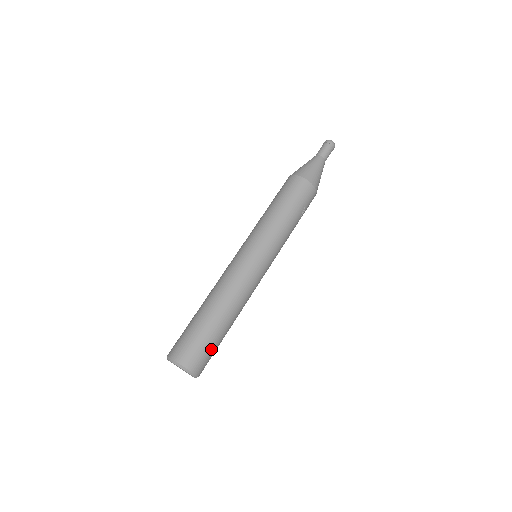
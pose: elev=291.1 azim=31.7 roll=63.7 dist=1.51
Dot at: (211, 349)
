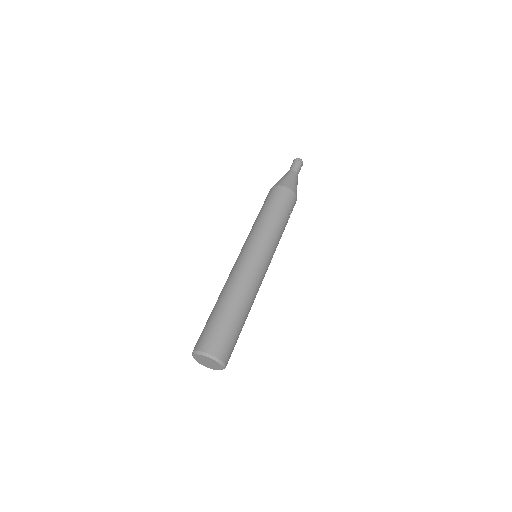
Dot at: (235, 339)
